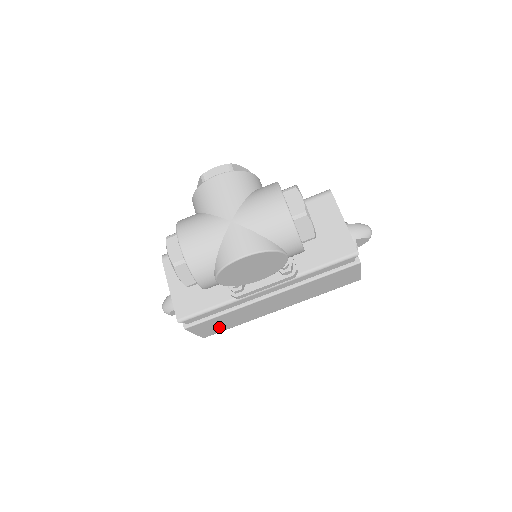
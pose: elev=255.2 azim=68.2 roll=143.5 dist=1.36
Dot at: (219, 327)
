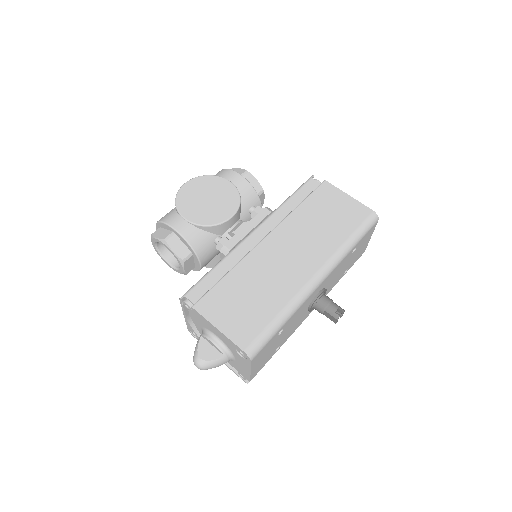
Dot at: (247, 315)
